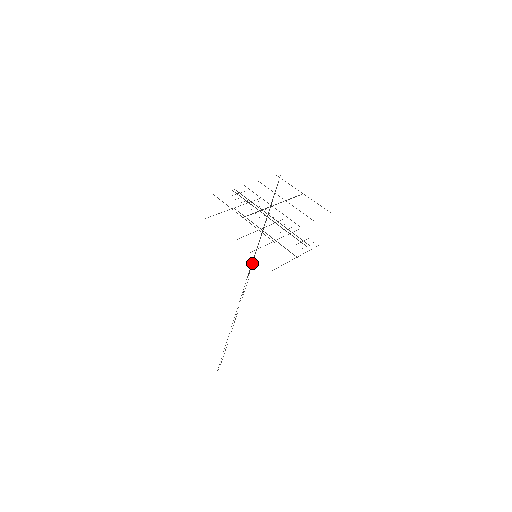
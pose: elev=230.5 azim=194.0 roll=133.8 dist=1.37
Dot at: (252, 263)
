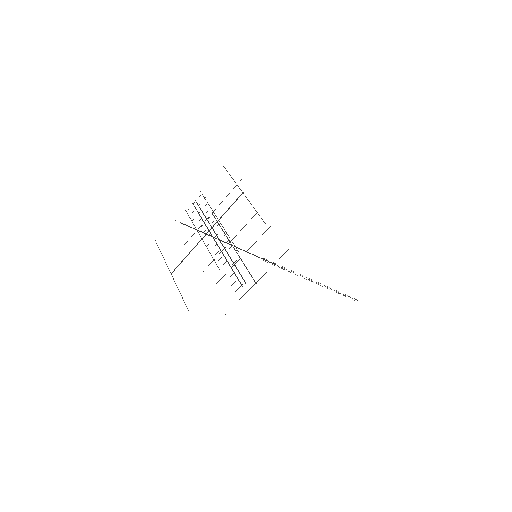
Dot at: occluded
